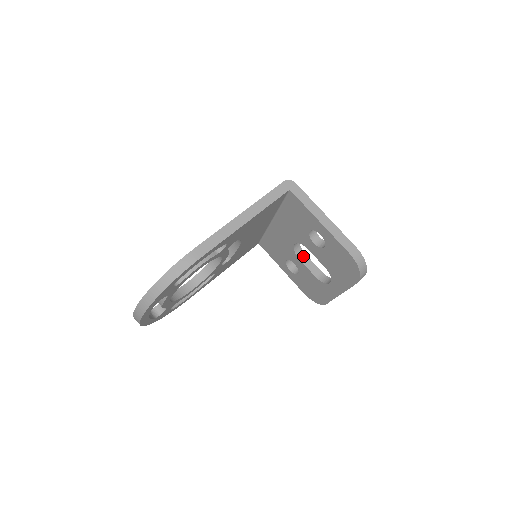
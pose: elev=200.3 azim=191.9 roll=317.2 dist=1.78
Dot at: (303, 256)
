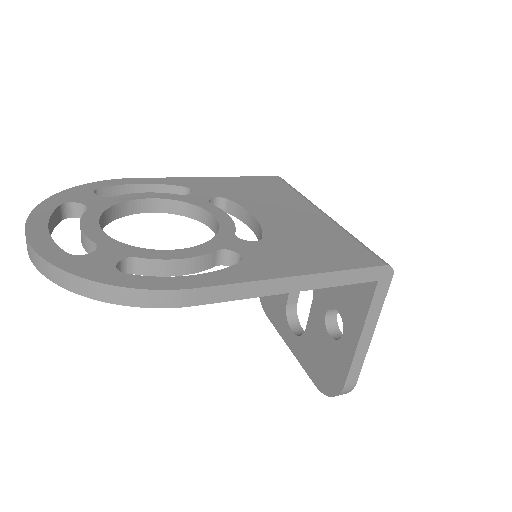
Dot at: occluded
